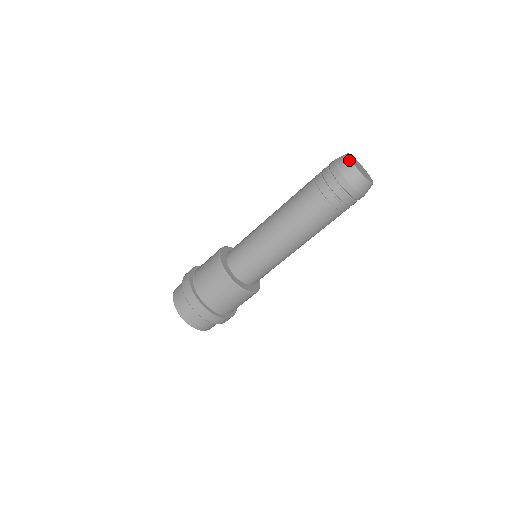
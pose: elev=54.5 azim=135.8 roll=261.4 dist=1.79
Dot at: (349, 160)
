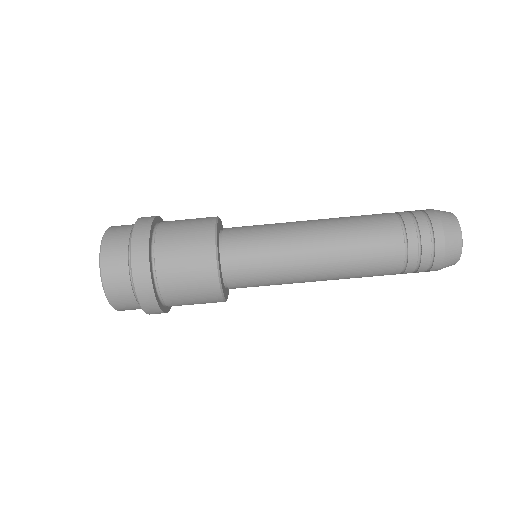
Dot at: occluded
